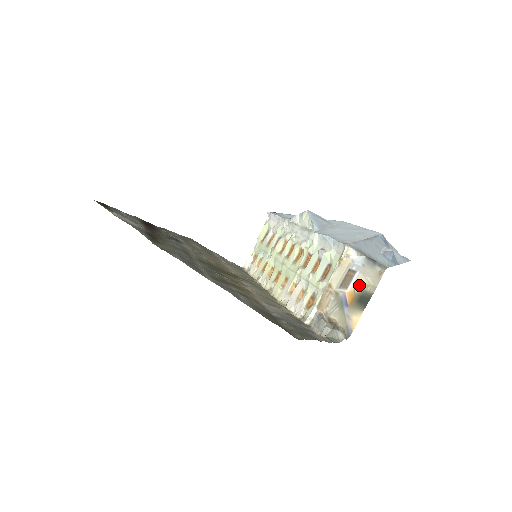
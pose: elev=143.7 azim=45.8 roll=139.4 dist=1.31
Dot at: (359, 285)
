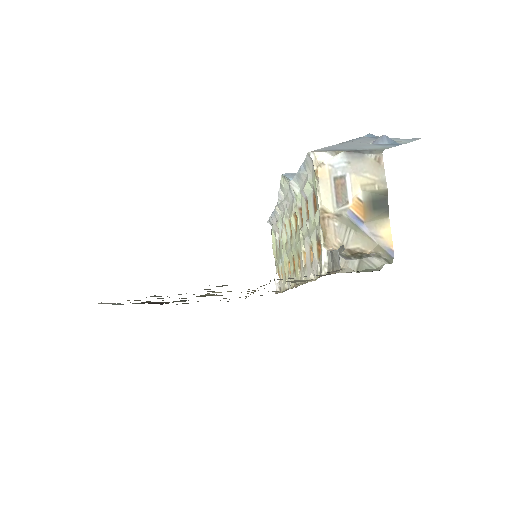
Dot at: (360, 189)
